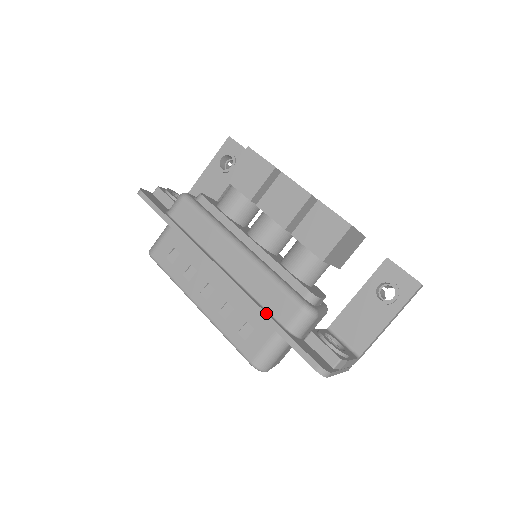
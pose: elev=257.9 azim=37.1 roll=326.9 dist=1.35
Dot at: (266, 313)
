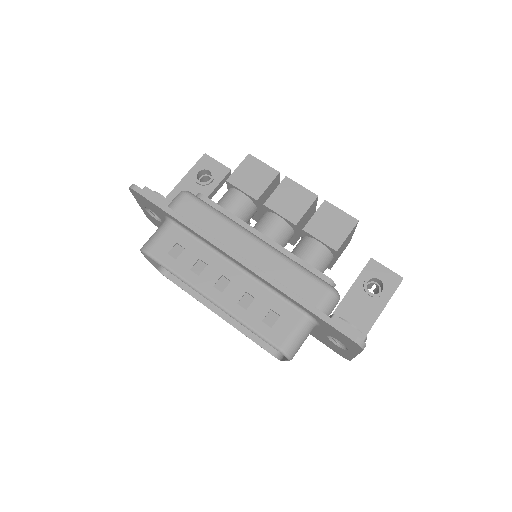
Dot at: (298, 295)
